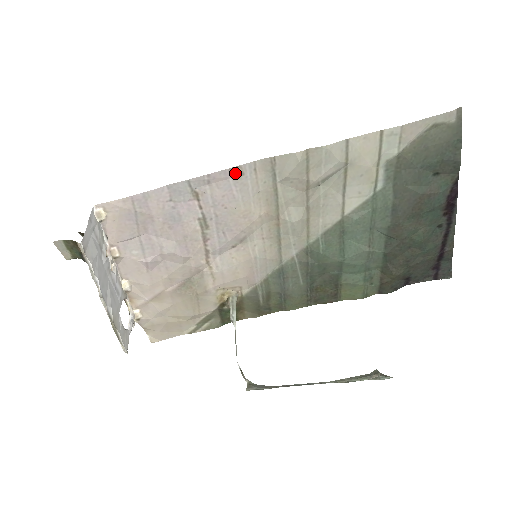
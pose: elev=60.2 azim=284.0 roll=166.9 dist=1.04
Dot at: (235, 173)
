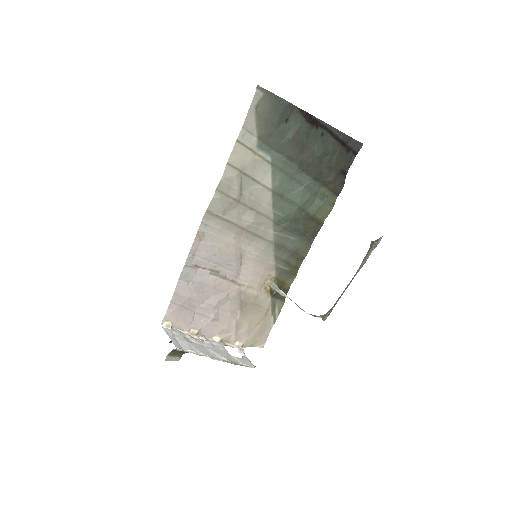
Dot at: (199, 237)
